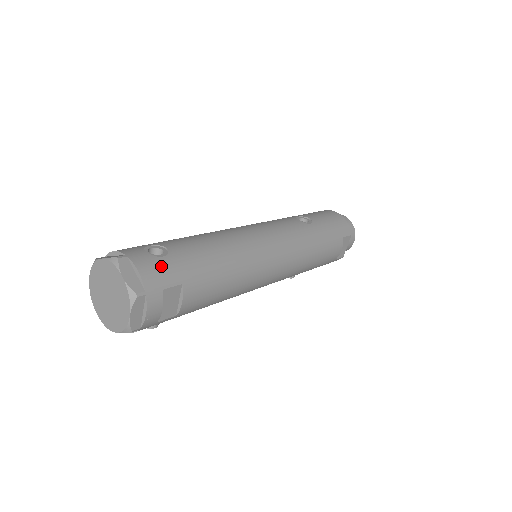
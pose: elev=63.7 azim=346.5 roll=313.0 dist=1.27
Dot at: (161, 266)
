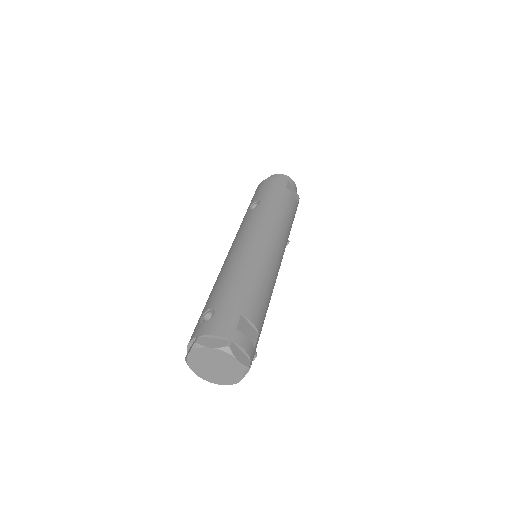
Dot at: (220, 319)
